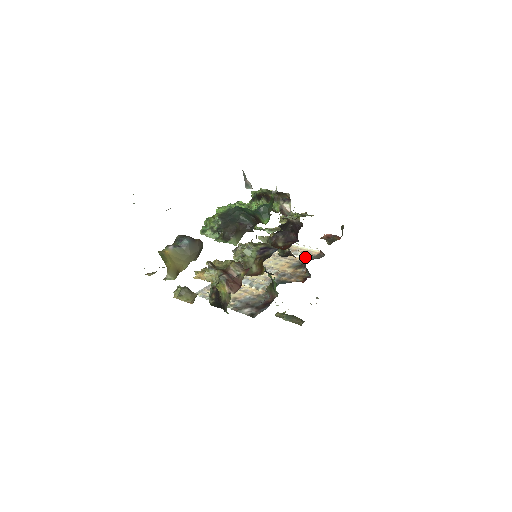
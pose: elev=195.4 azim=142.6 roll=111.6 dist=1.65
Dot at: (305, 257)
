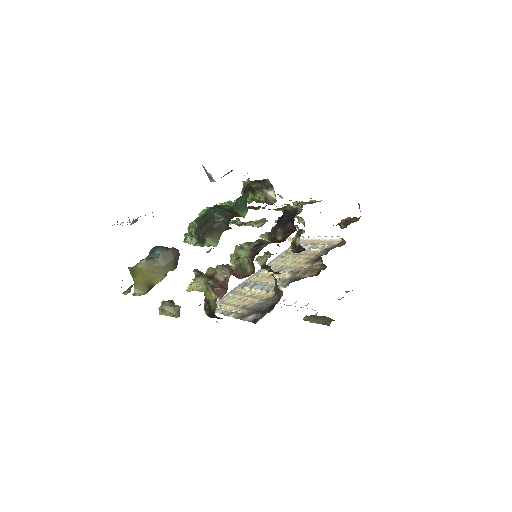
Dot at: (324, 249)
